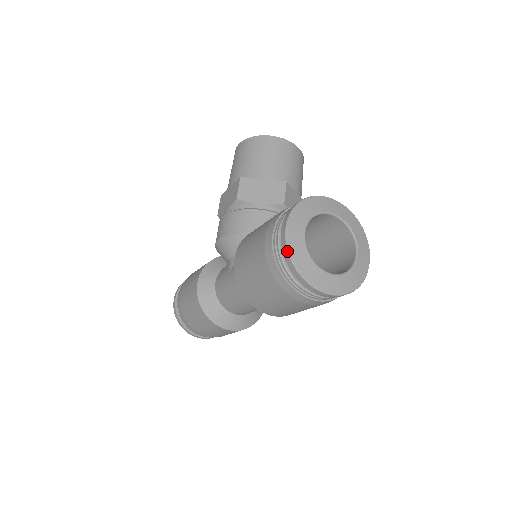
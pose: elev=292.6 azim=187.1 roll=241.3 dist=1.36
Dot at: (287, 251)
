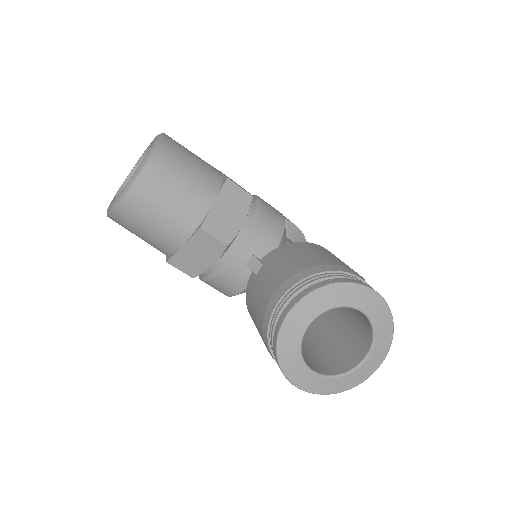
Dot at: occluded
